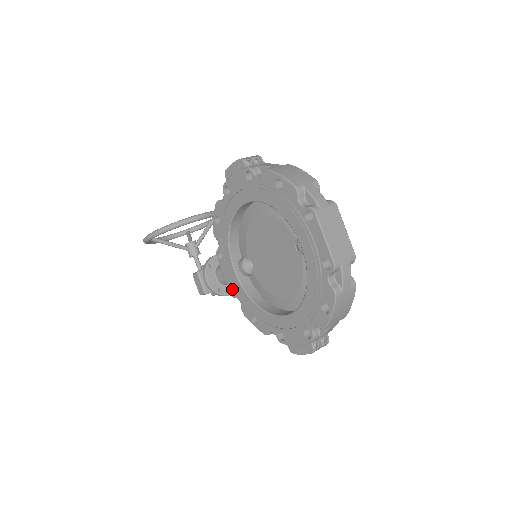
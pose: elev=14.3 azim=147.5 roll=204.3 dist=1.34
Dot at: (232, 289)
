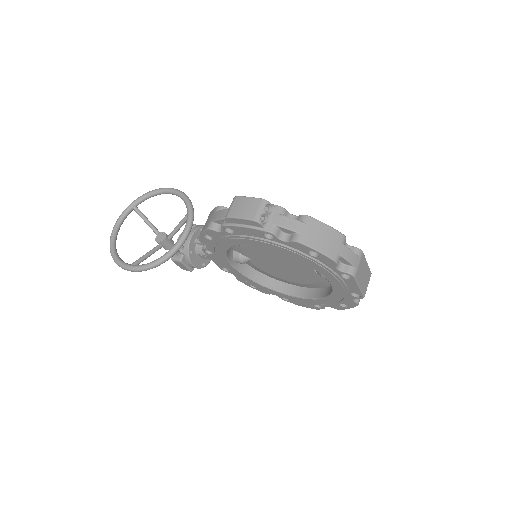
Dot at: occluded
